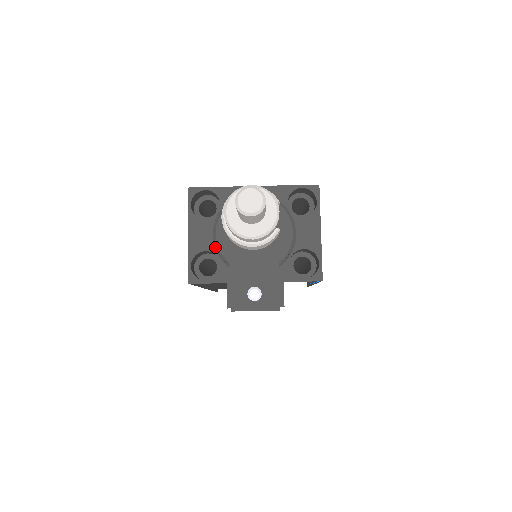
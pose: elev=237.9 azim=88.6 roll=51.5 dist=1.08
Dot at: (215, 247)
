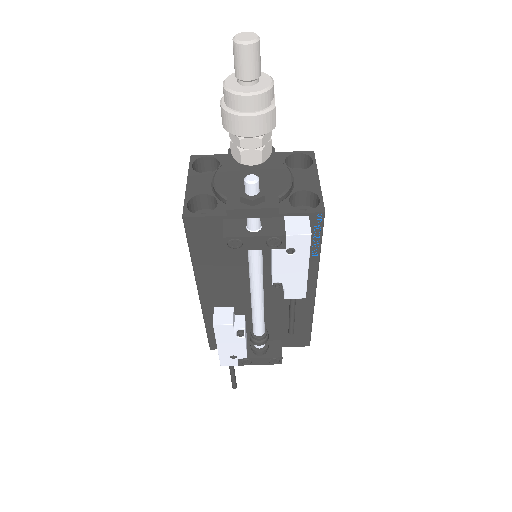
Dot at: (213, 191)
